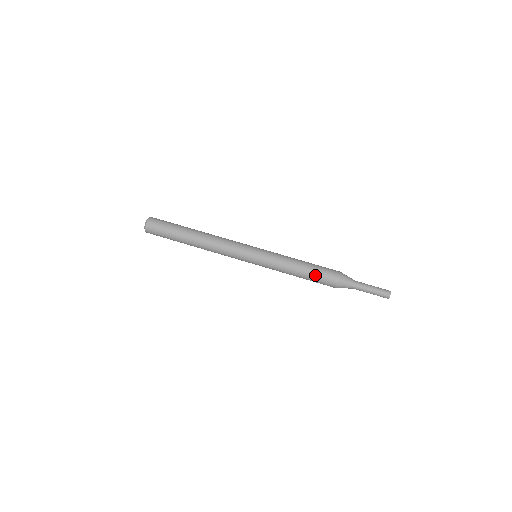
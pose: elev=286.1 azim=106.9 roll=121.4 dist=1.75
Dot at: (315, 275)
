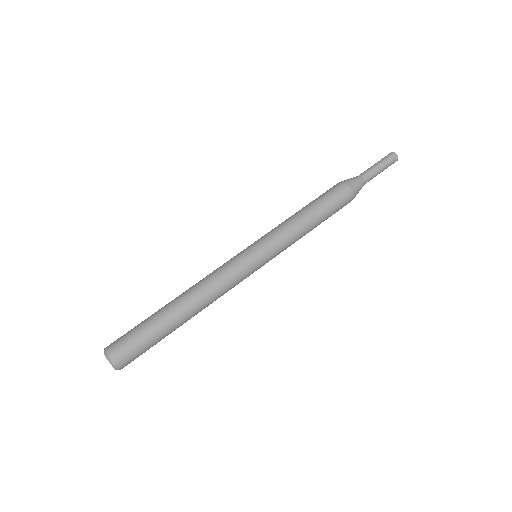
Dot at: (323, 202)
